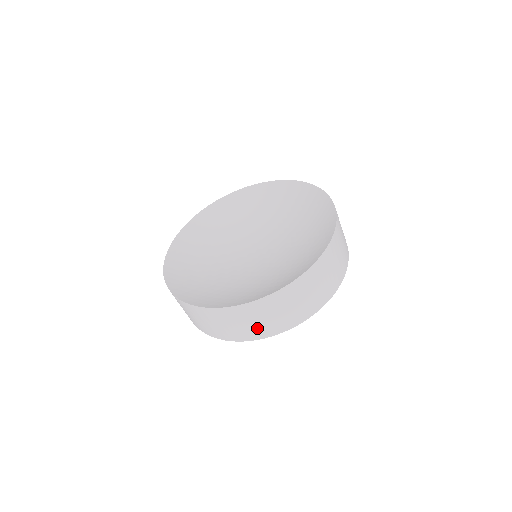
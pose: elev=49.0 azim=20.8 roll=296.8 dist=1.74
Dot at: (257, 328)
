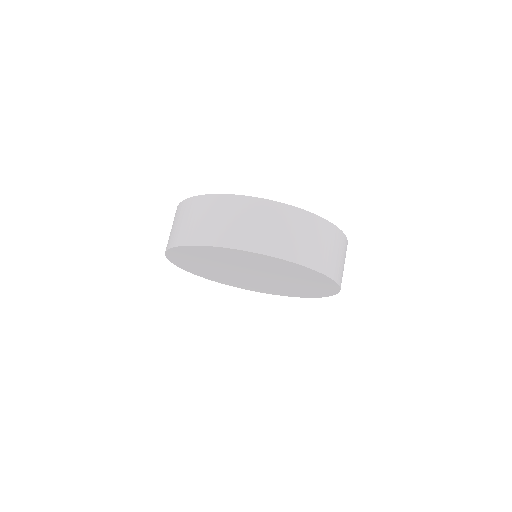
Dot at: (249, 233)
